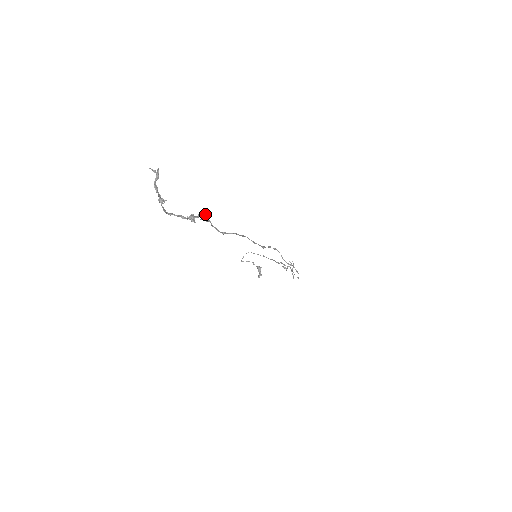
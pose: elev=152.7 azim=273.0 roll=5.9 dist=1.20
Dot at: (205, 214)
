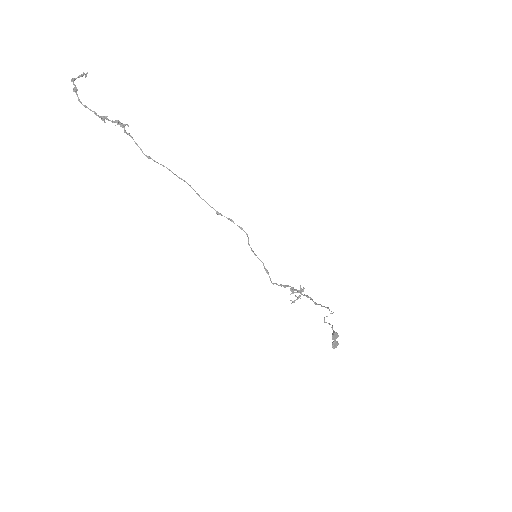
Dot at: (123, 125)
